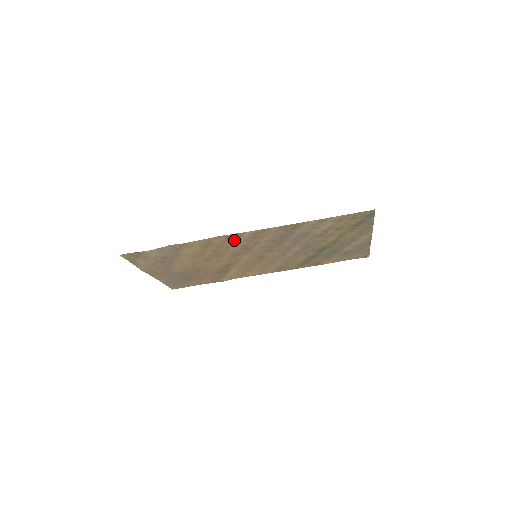
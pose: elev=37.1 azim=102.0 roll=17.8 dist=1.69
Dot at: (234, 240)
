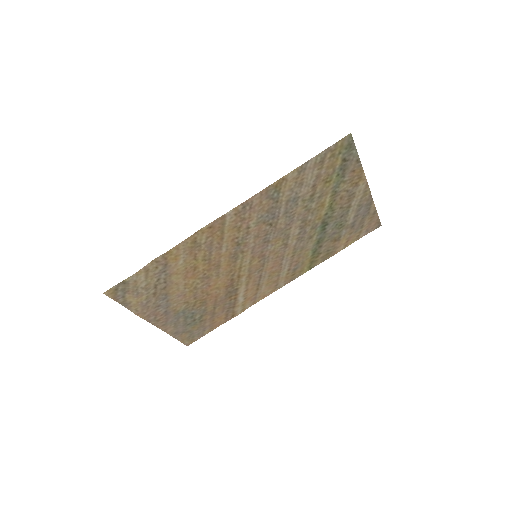
Dot at: (220, 232)
